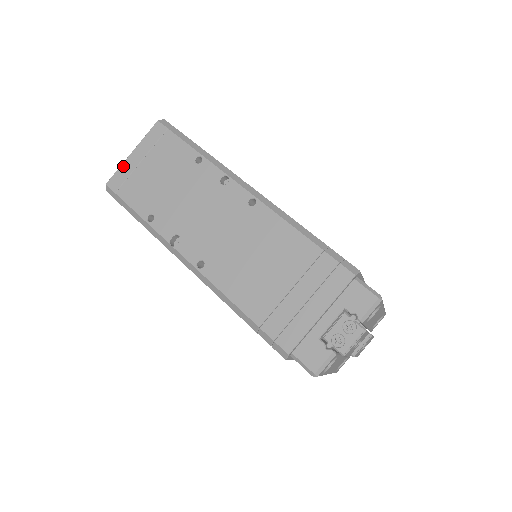
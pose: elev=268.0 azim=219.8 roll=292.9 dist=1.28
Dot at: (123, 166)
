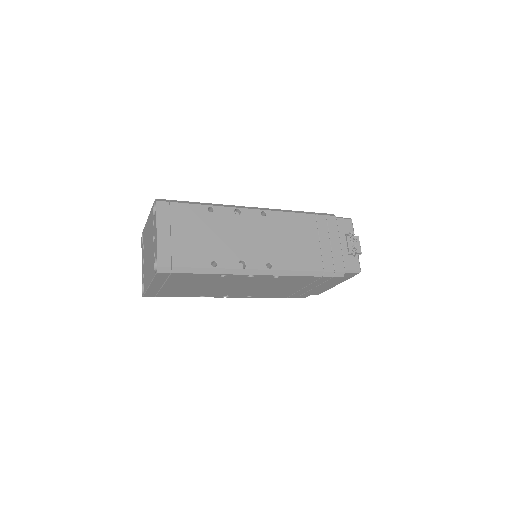
Dot at: (160, 246)
